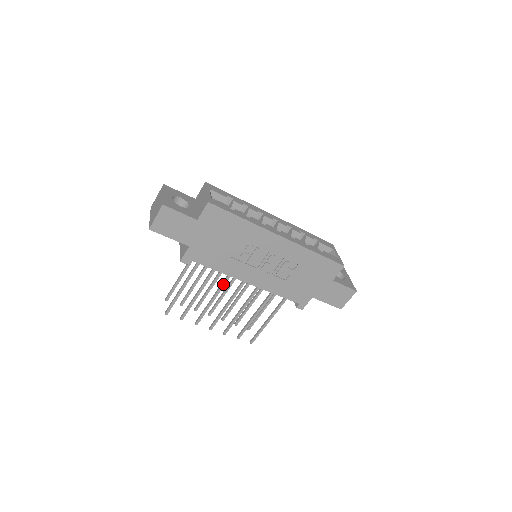
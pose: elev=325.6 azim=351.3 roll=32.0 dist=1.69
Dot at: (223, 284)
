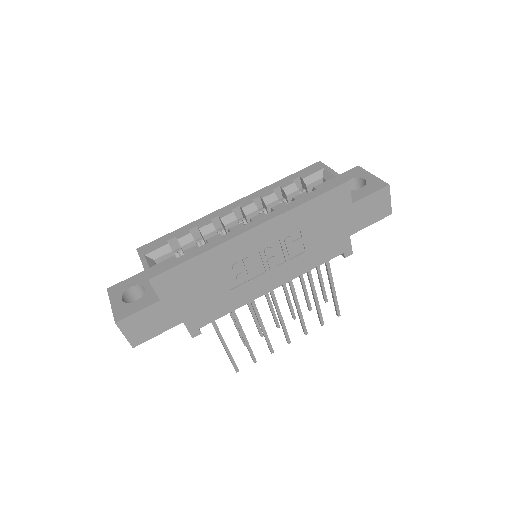
Dot at: (254, 308)
